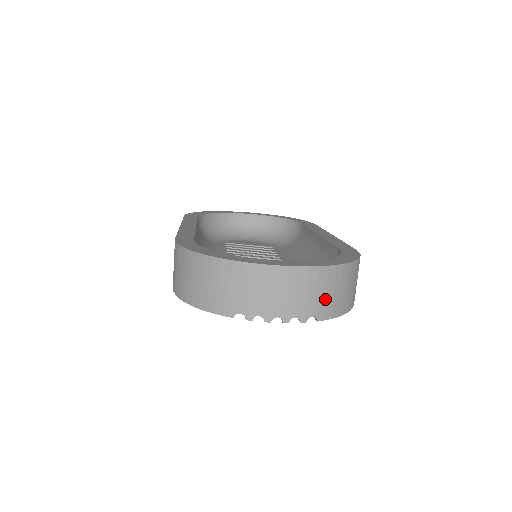
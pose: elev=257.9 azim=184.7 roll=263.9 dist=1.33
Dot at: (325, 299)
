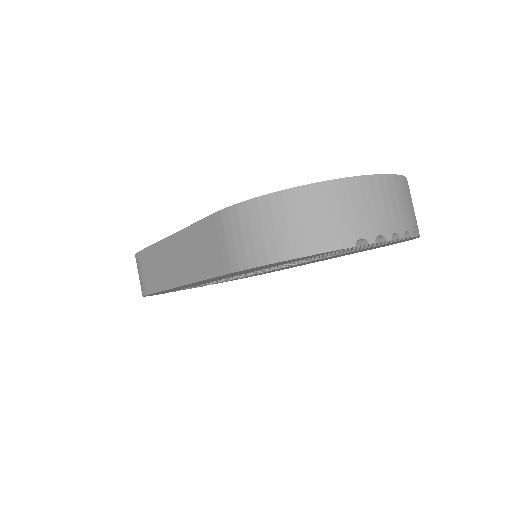
Dot at: (413, 213)
